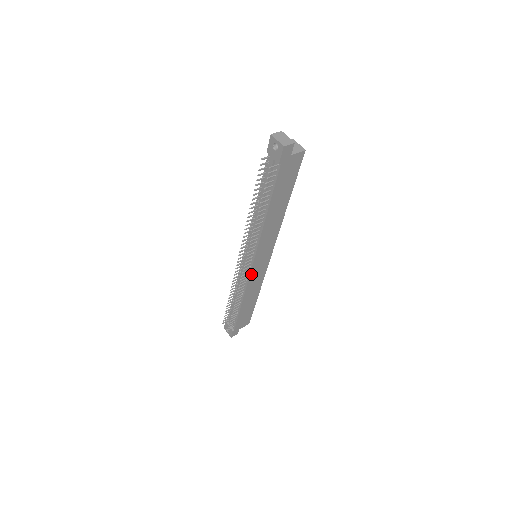
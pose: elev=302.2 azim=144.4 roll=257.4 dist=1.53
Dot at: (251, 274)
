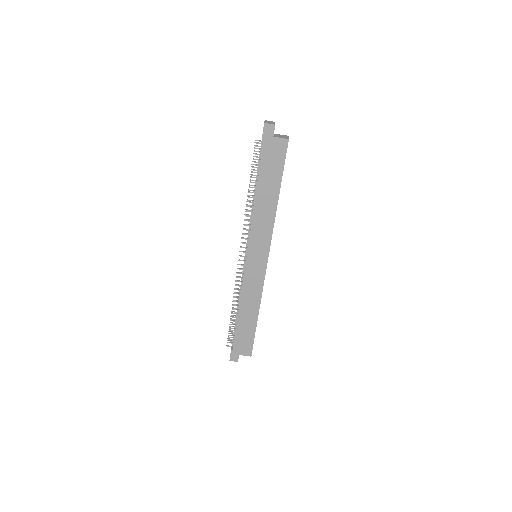
Dot at: (246, 271)
